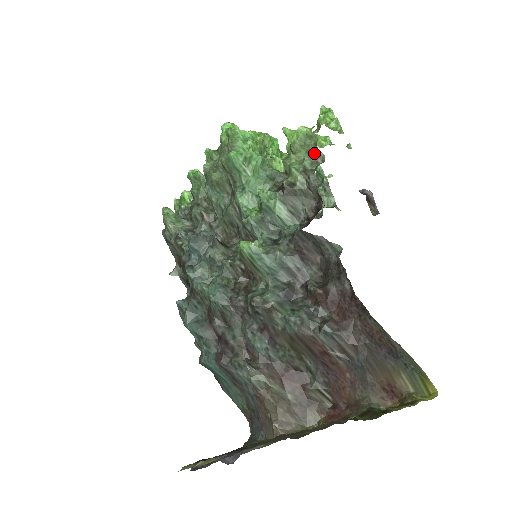
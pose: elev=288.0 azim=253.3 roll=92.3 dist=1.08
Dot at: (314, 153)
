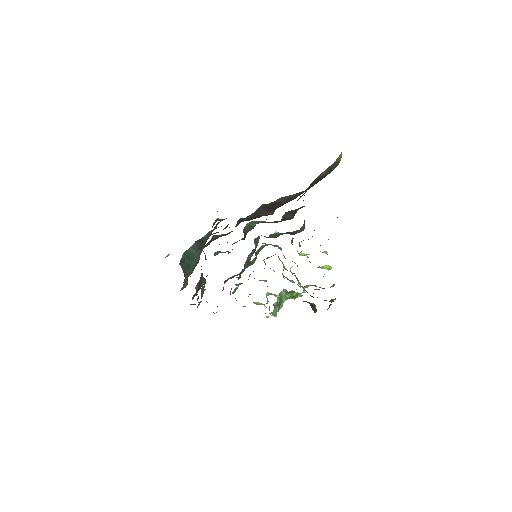
Dot at: occluded
